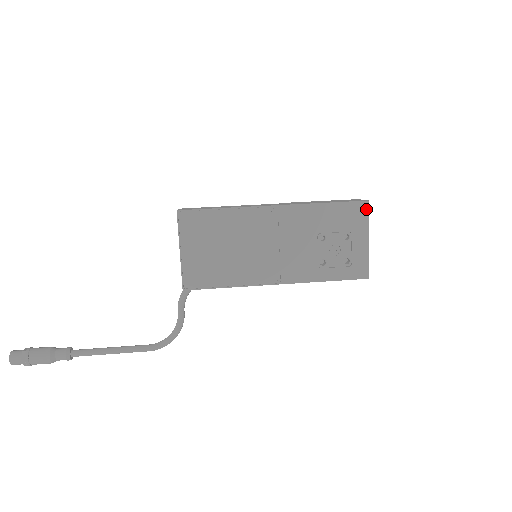
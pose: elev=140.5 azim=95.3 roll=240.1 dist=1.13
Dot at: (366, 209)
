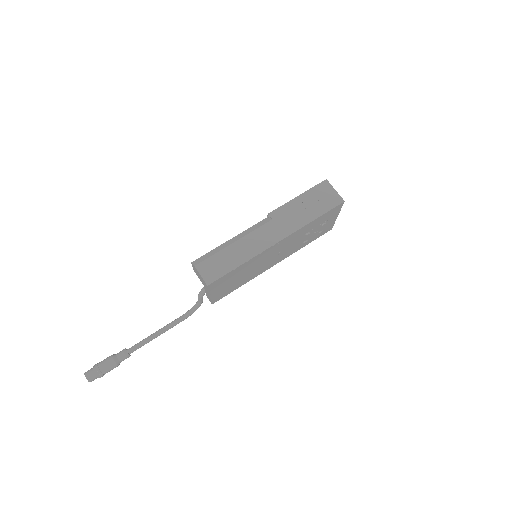
Dot at: (341, 206)
